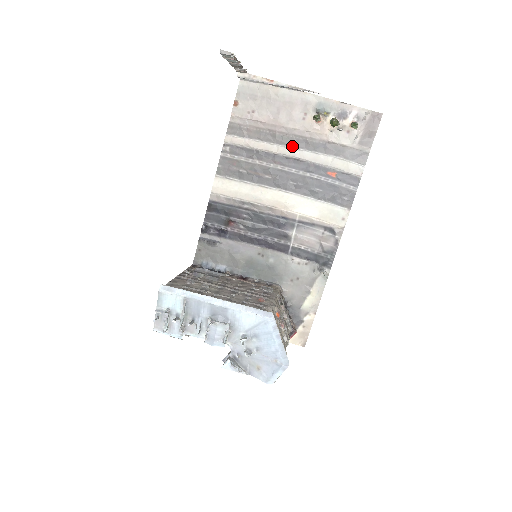
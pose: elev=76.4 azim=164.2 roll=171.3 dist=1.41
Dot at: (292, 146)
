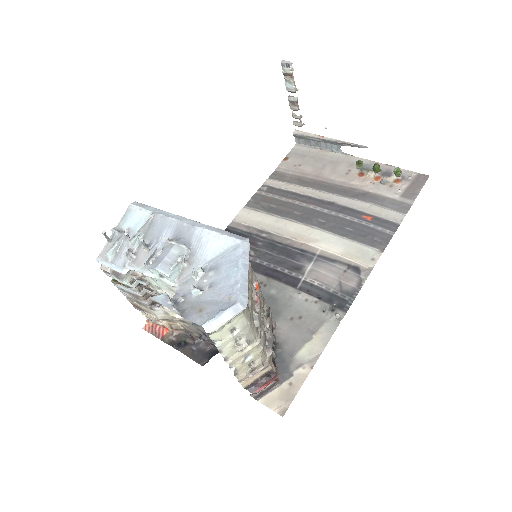
Dot at: (330, 192)
